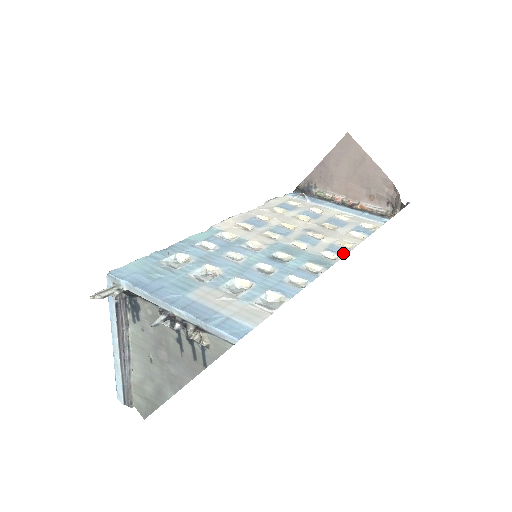
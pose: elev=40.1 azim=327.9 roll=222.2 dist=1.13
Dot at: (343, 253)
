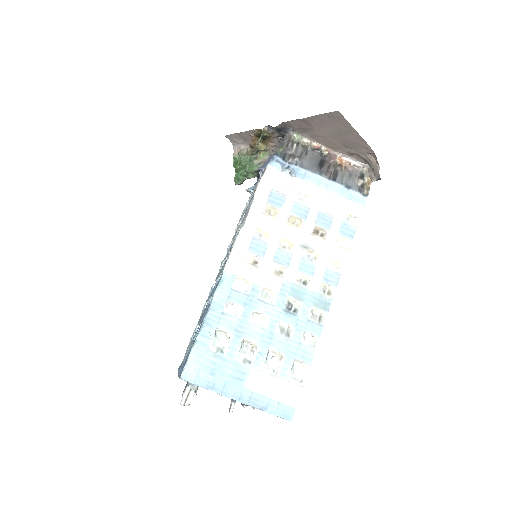
Dot at: (336, 281)
